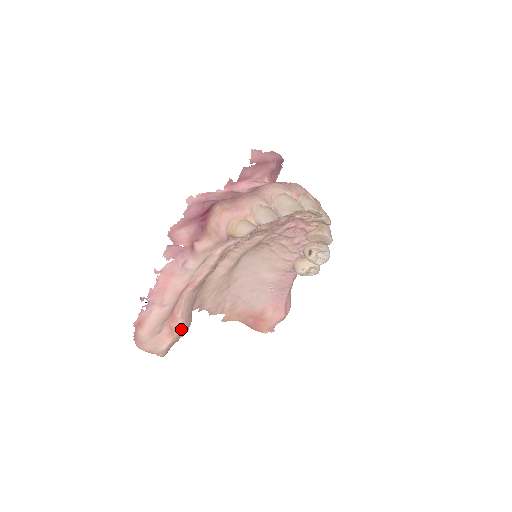
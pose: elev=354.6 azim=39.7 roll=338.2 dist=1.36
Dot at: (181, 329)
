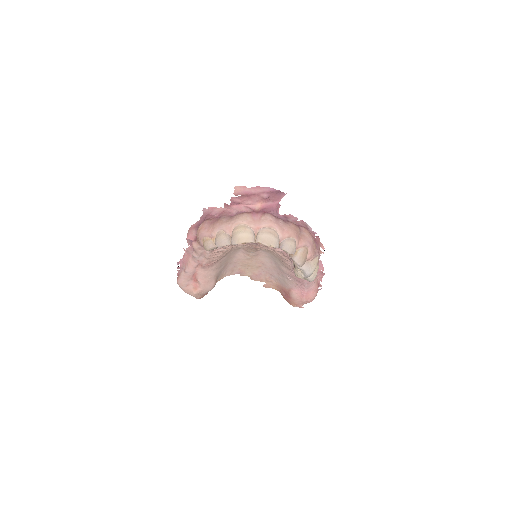
Dot at: (202, 288)
